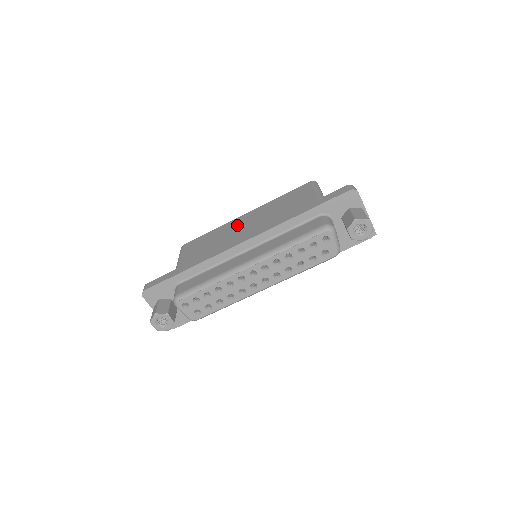
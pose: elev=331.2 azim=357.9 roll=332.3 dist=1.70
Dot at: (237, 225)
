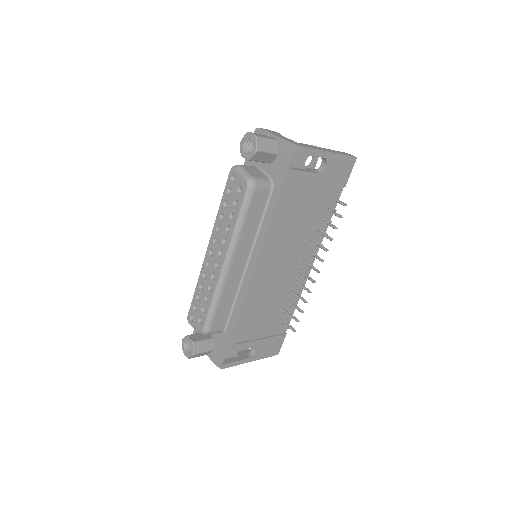
Dot at: occluded
